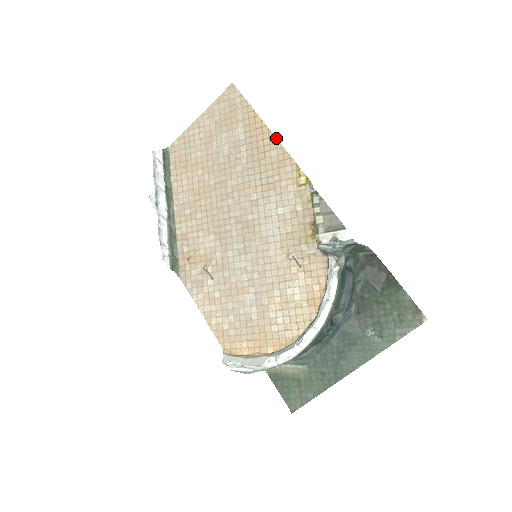
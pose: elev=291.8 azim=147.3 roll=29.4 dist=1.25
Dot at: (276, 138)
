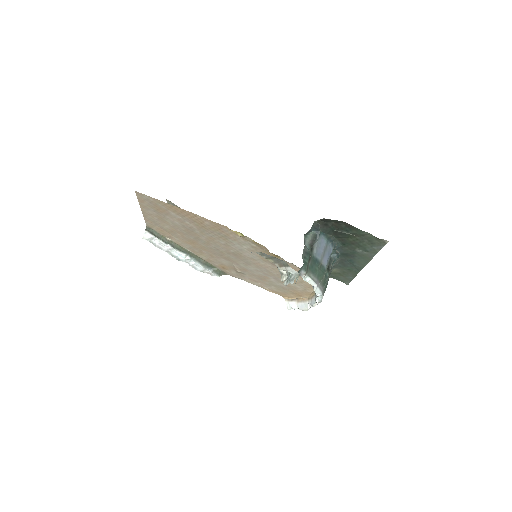
Dot at: (199, 216)
